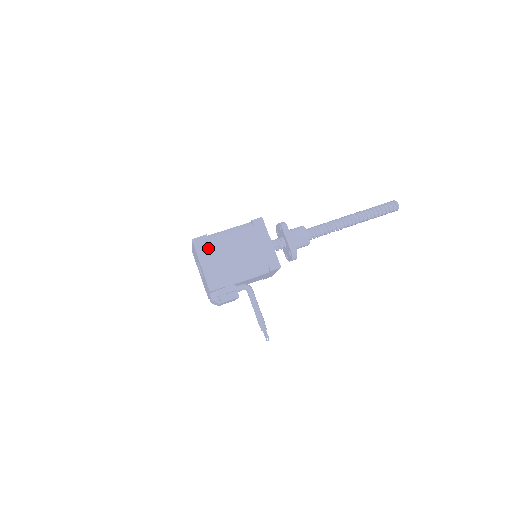
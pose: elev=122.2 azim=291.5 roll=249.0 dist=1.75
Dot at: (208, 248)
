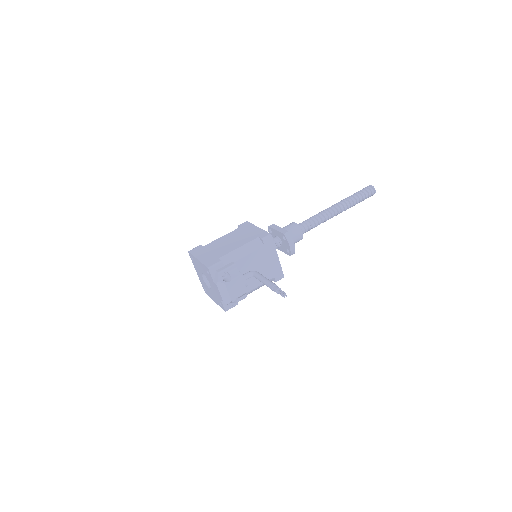
Dot at: (202, 250)
